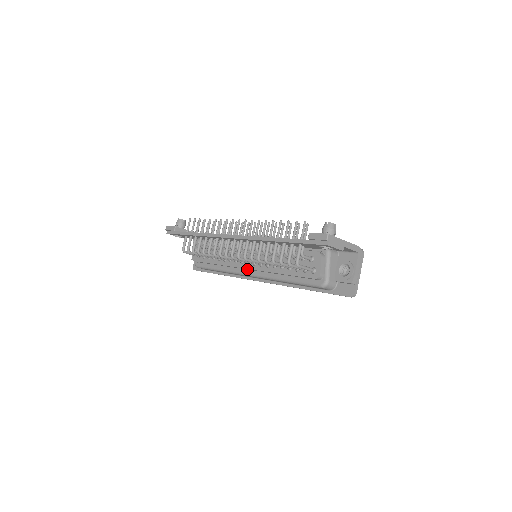
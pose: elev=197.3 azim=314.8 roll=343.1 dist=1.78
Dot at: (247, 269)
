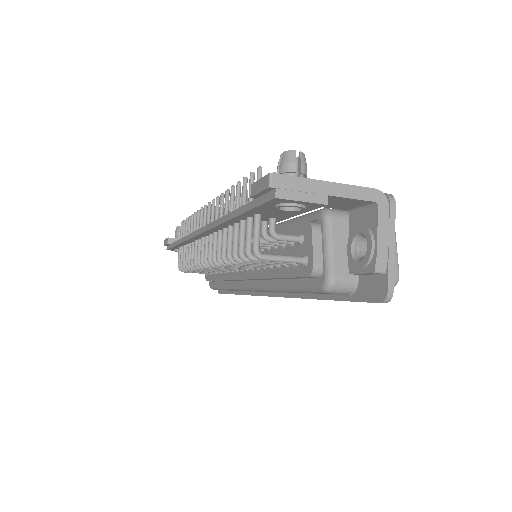
Dot at: (246, 280)
